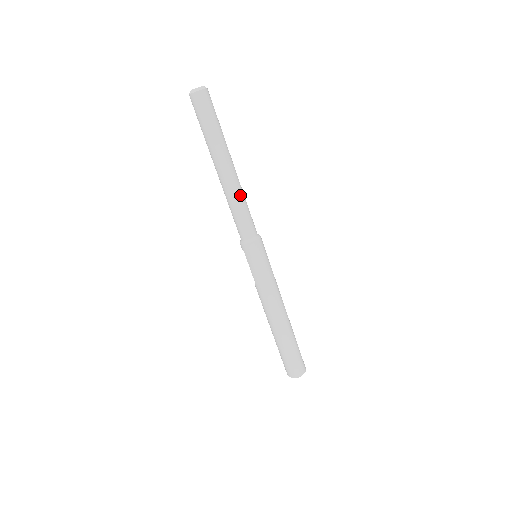
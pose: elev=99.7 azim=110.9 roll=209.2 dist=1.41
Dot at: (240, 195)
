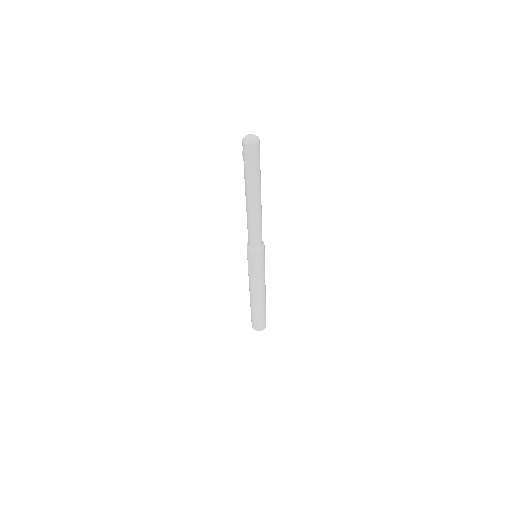
Dot at: (261, 217)
